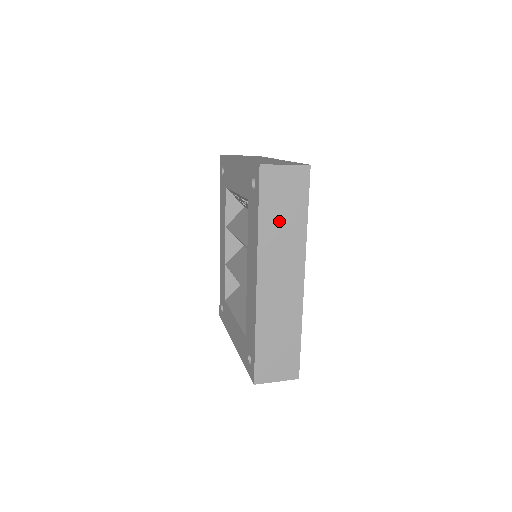
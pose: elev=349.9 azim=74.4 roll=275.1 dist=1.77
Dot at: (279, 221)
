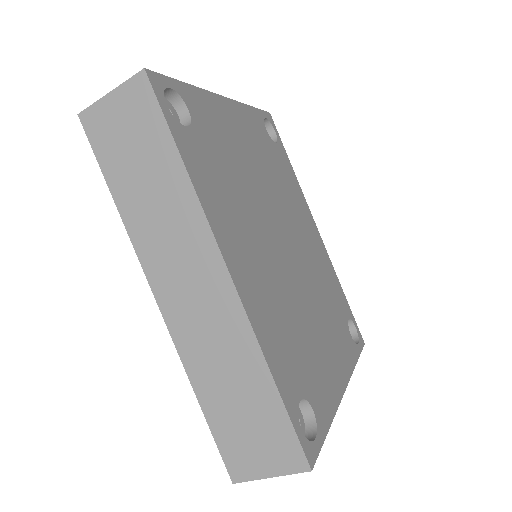
Dot at: (142, 187)
